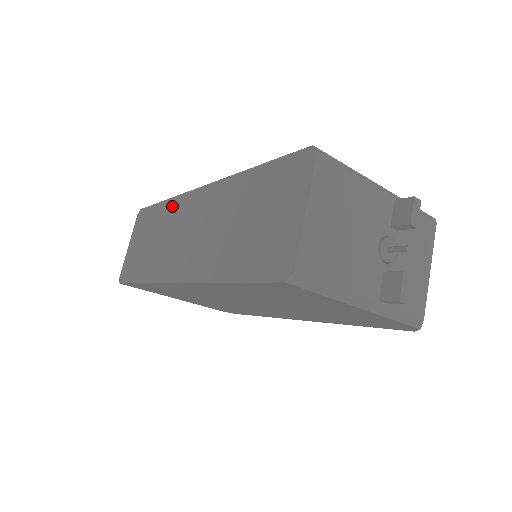
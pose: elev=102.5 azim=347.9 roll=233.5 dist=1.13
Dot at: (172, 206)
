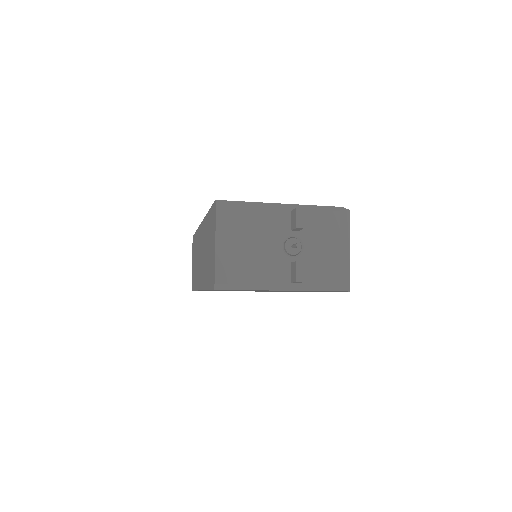
Dot at: (197, 235)
